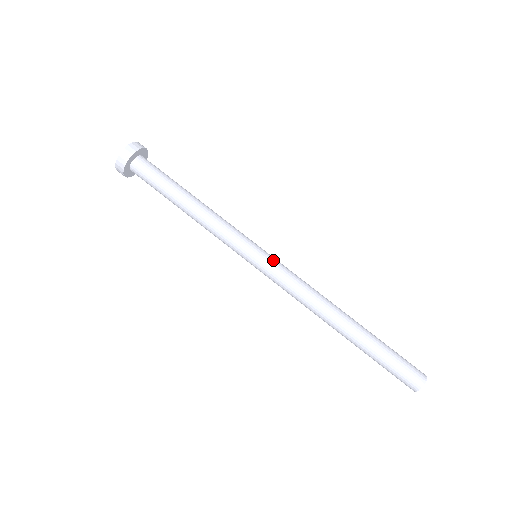
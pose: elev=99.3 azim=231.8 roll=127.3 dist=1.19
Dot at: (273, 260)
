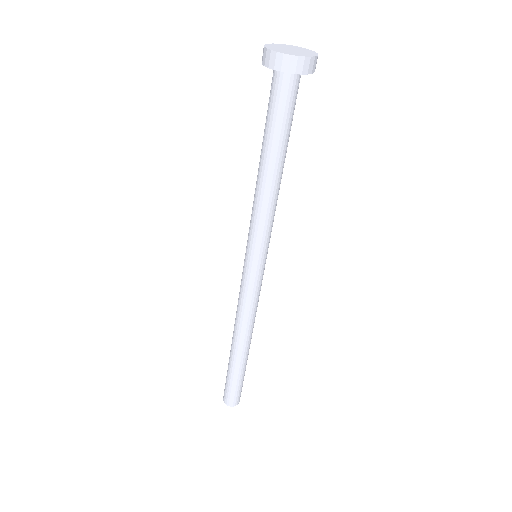
Dot at: (250, 277)
